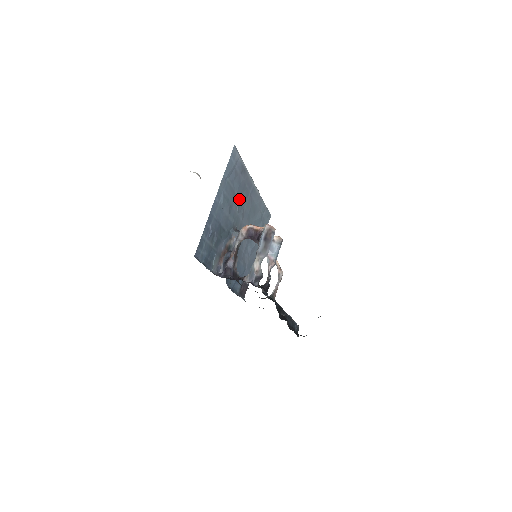
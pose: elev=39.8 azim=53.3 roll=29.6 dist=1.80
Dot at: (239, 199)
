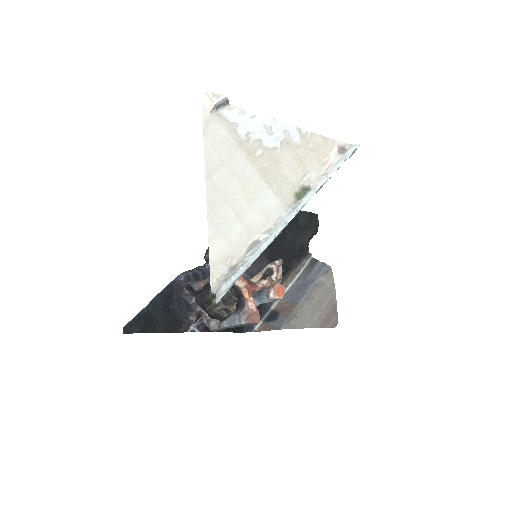
Dot at: occluded
